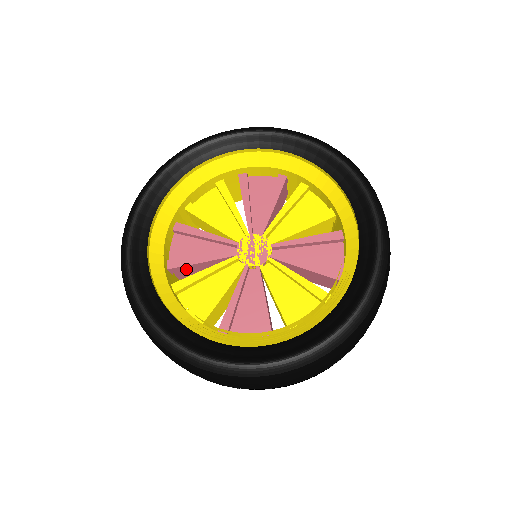
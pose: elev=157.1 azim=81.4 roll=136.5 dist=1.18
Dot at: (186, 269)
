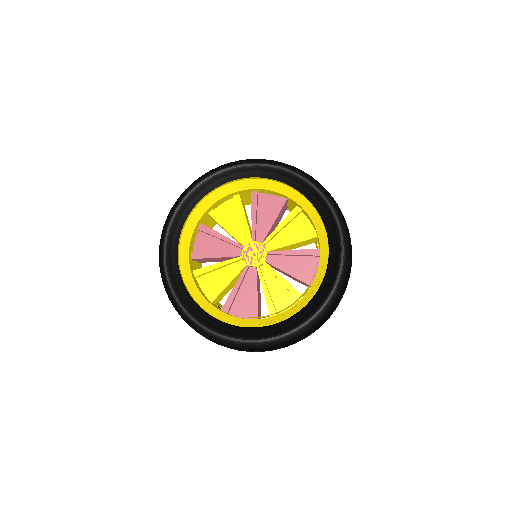
Dot at: (204, 259)
